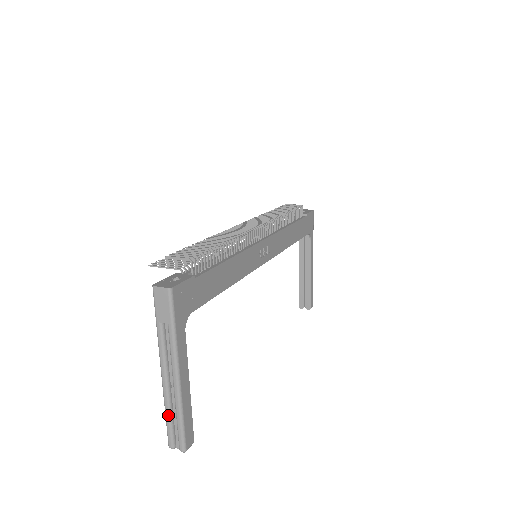
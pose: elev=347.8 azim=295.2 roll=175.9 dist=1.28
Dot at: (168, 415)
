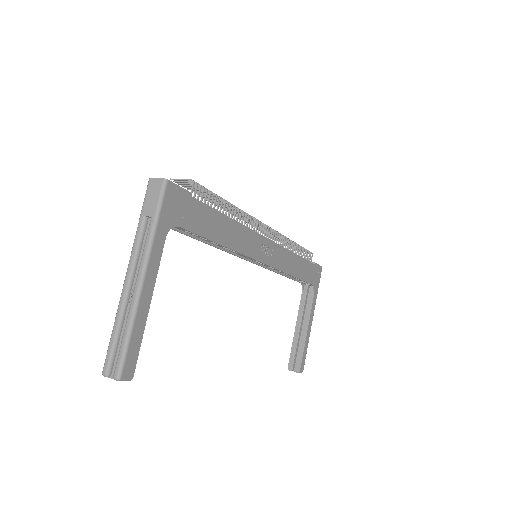
Dot at: (116, 328)
